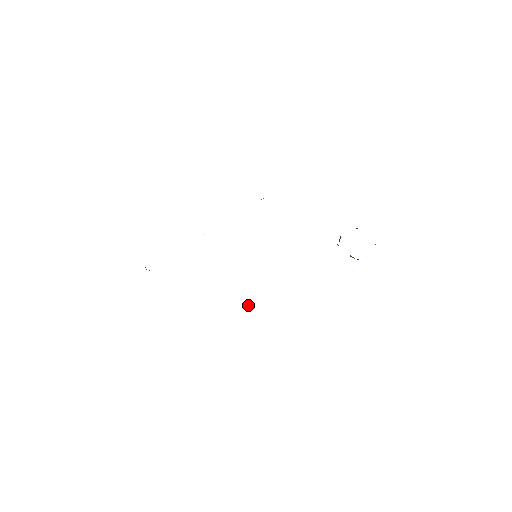
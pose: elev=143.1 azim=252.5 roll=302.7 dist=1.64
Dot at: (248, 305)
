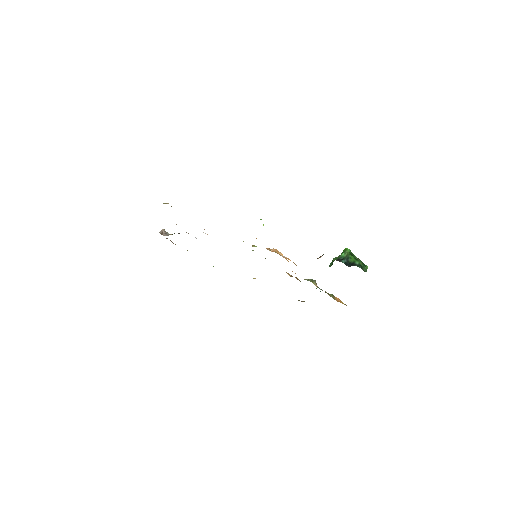
Dot at: (253, 278)
